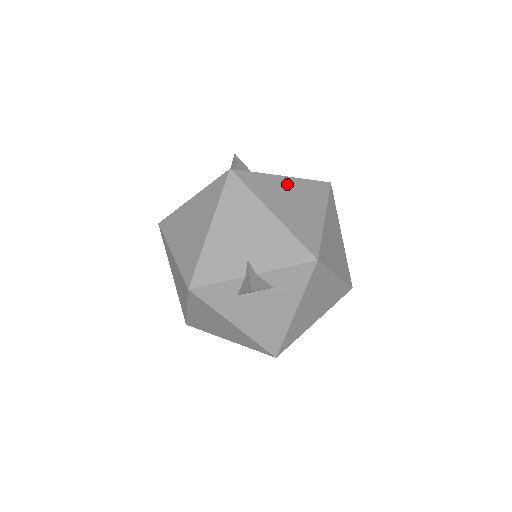
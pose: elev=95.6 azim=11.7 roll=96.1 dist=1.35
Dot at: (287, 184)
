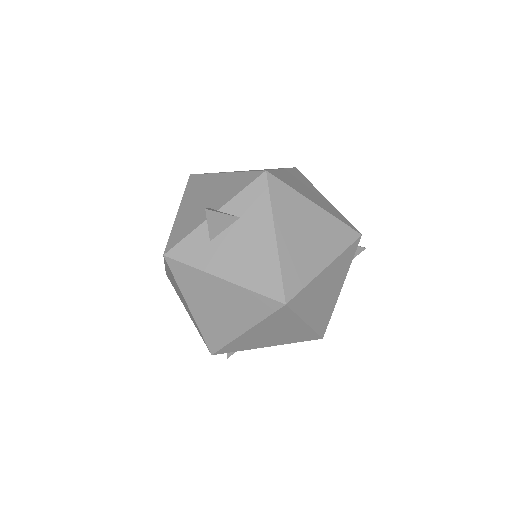
Dot at: occluded
